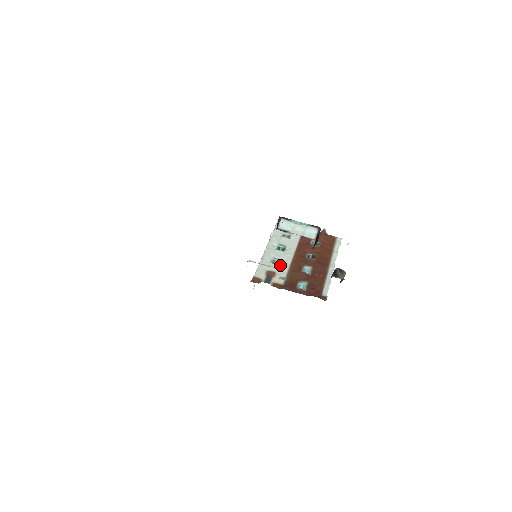
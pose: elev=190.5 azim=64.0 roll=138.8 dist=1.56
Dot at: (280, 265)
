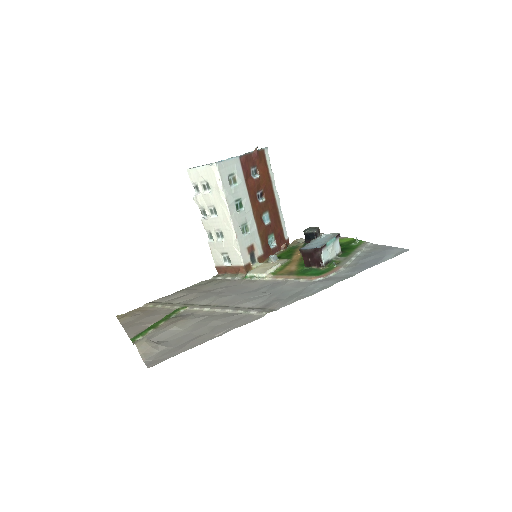
Dot at: (250, 231)
